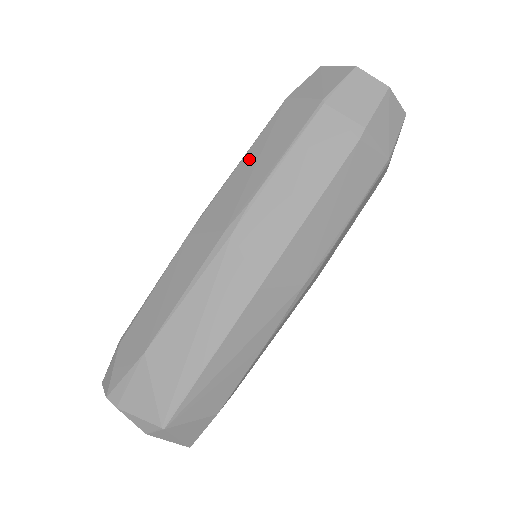
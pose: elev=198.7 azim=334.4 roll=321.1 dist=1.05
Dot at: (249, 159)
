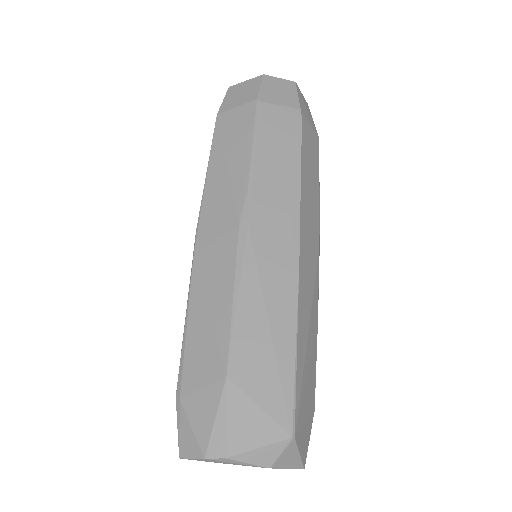
Dot at: (216, 168)
